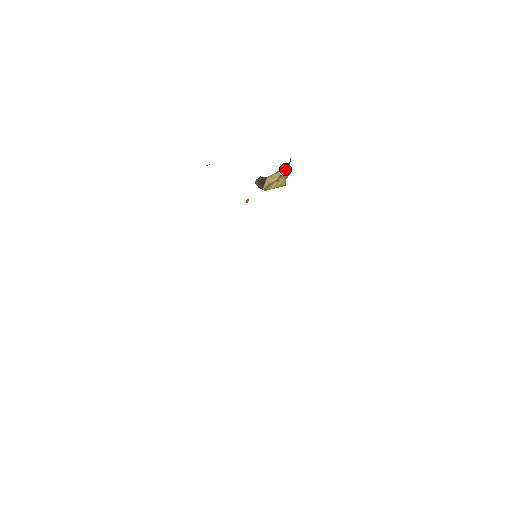
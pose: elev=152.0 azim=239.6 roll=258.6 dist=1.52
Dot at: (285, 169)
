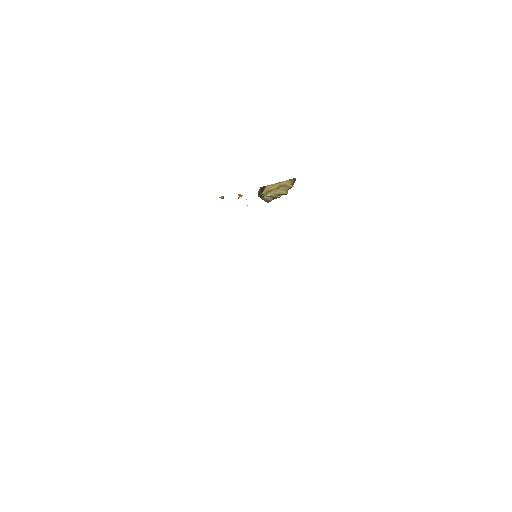
Dot at: (286, 182)
